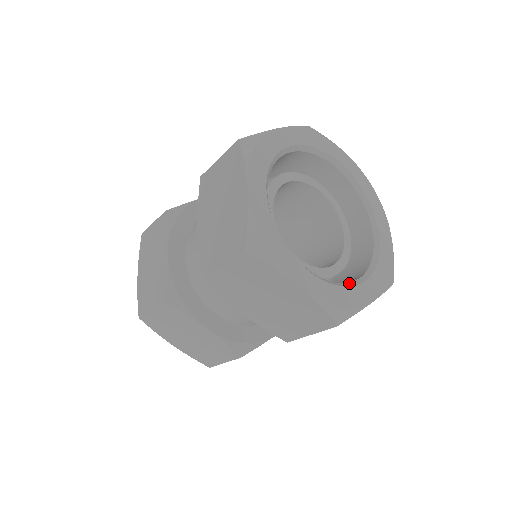
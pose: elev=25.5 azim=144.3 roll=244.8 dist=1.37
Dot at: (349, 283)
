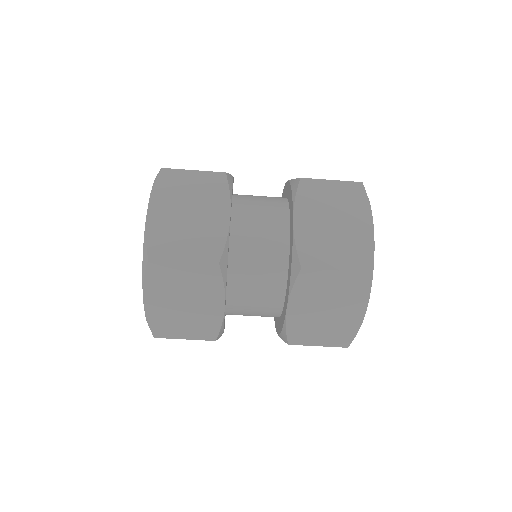
Dot at: occluded
